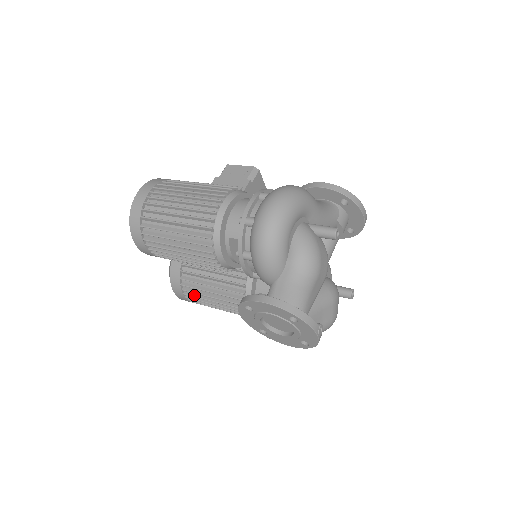
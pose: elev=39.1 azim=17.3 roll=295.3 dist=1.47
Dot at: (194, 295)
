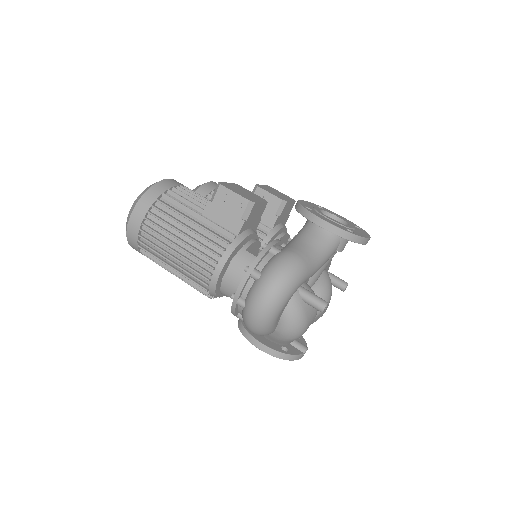
Dot at: occluded
